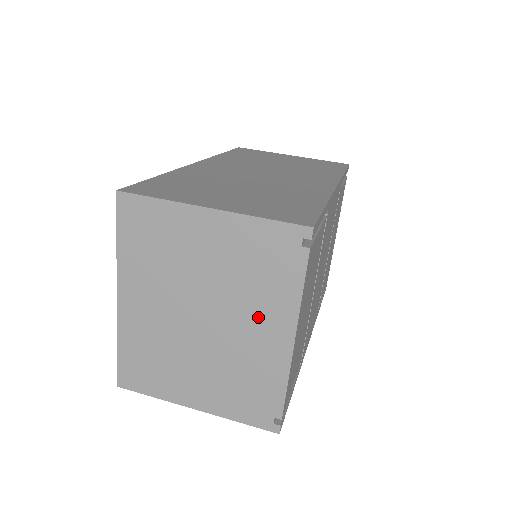
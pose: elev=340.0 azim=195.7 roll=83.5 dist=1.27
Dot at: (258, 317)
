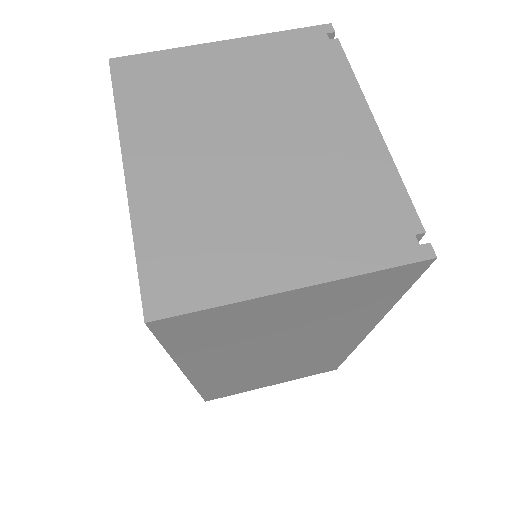
Dot at: (322, 117)
